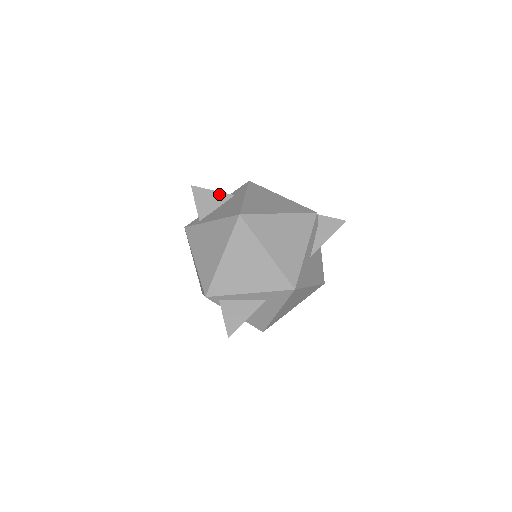
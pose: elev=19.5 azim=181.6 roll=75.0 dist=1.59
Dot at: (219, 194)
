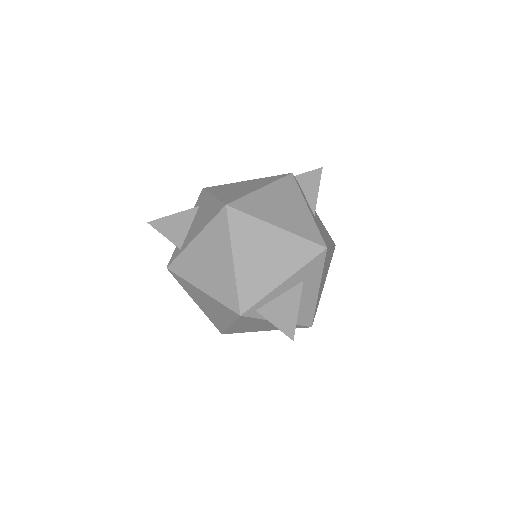
Dot at: (182, 214)
